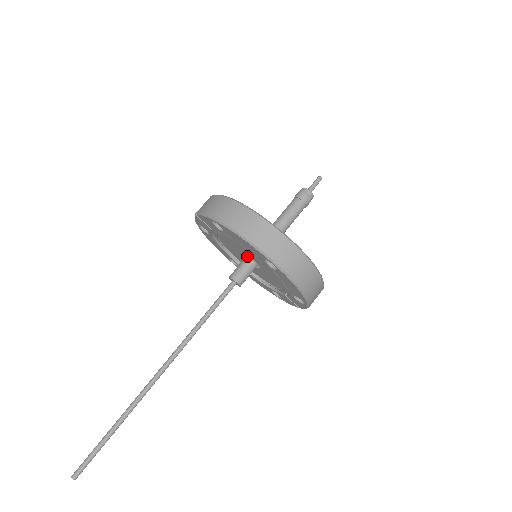
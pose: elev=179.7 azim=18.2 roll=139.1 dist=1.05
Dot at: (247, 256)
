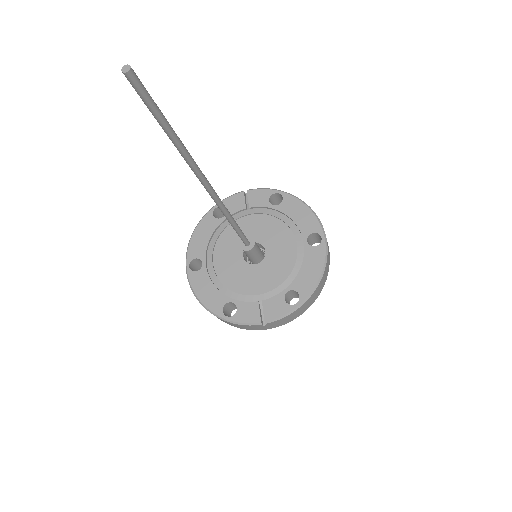
Dot at: occluded
